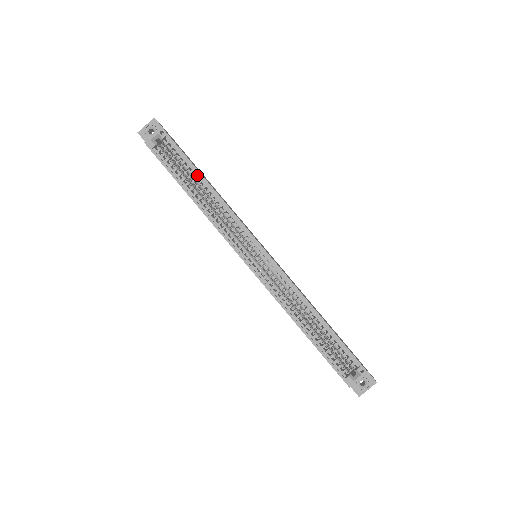
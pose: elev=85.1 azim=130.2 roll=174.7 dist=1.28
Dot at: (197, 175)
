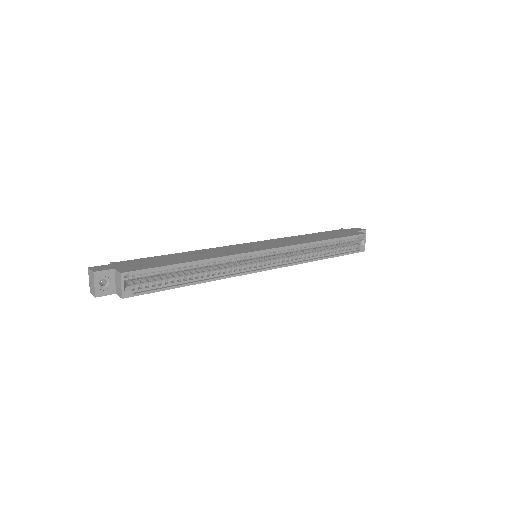
Dot at: (181, 266)
